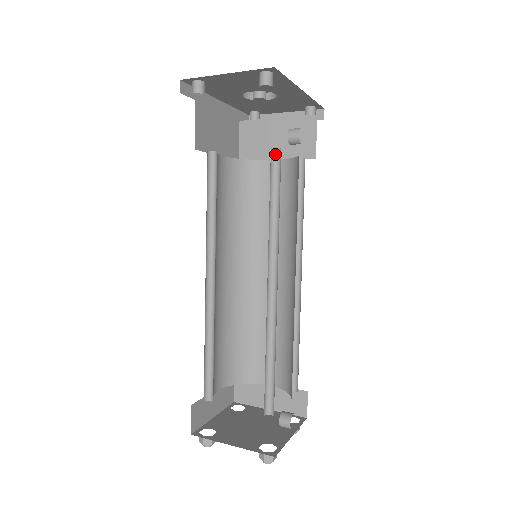
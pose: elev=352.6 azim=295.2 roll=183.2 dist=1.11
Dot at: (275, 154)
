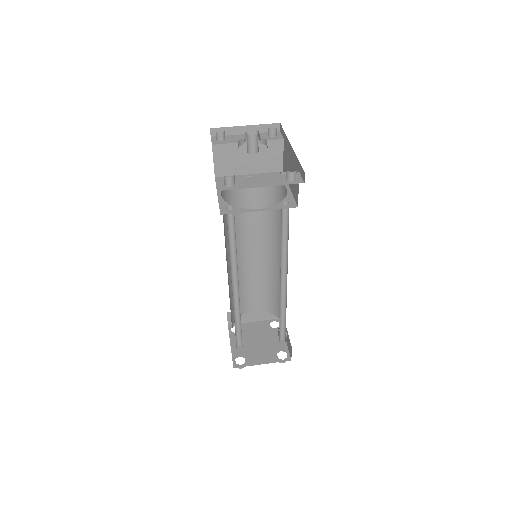
Dot at: occluded
